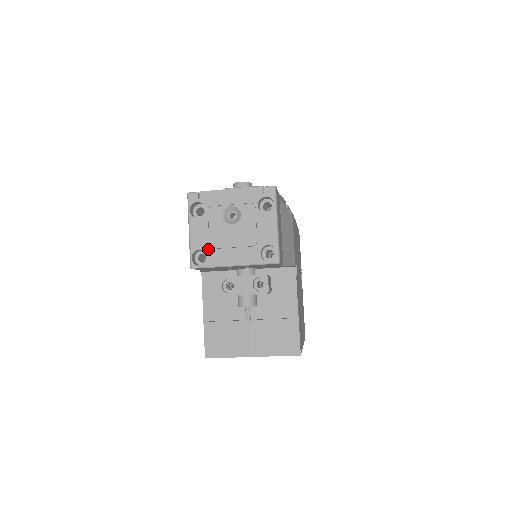
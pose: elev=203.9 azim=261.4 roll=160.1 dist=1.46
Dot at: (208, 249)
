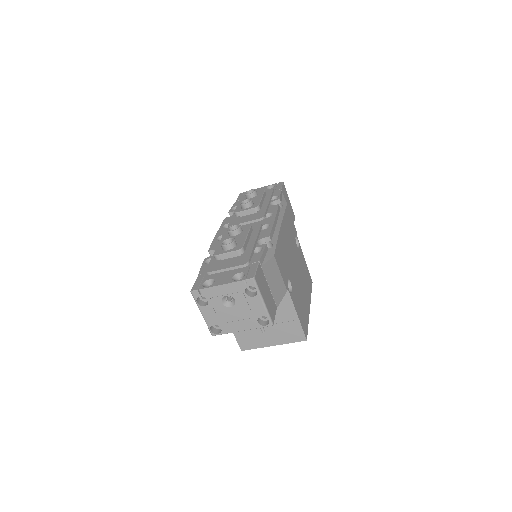
Dot at: (220, 324)
